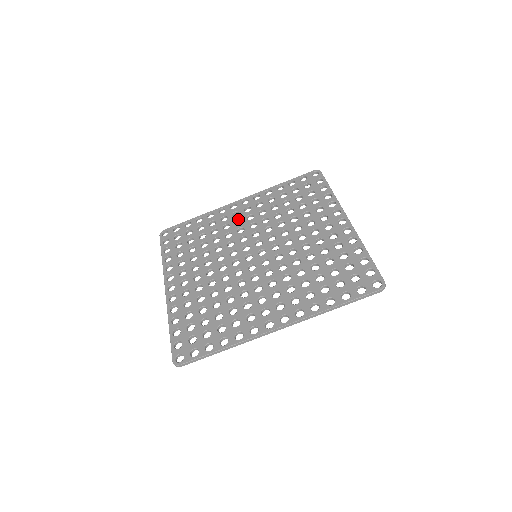
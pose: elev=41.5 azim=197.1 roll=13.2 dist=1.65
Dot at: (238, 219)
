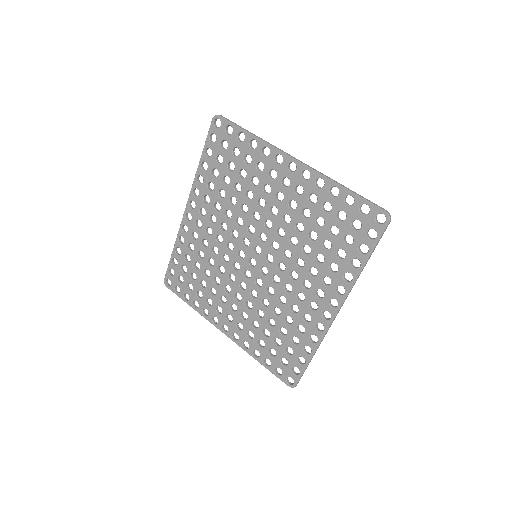
Dot at: (206, 229)
